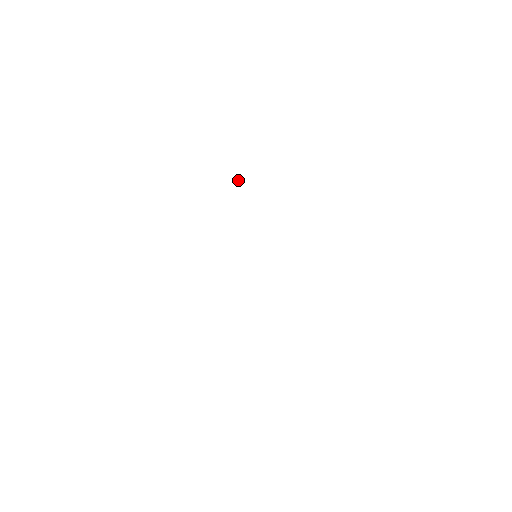
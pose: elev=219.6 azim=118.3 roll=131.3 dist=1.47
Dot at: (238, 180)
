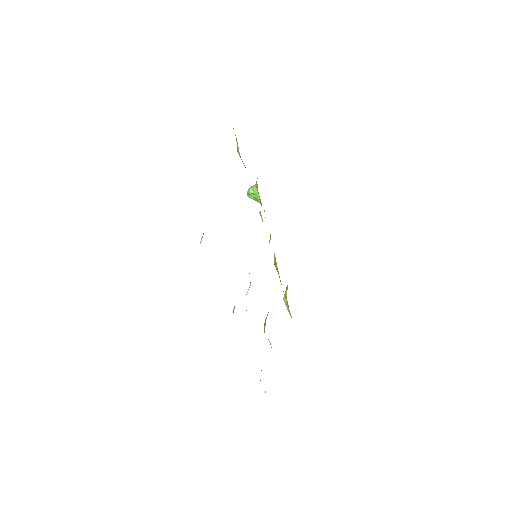
Dot at: (253, 192)
